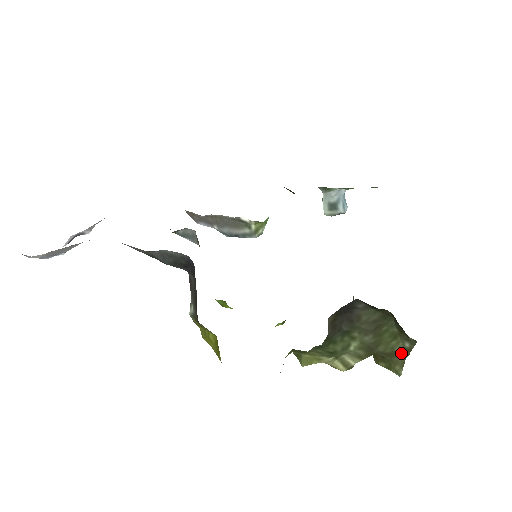
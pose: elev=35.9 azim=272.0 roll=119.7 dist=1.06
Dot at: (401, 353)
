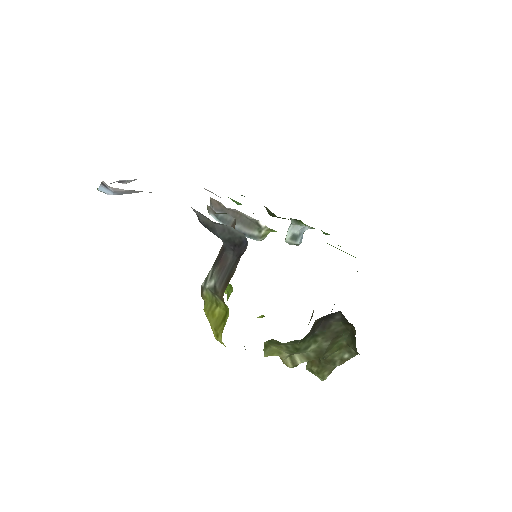
Dot at: (336, 362)
